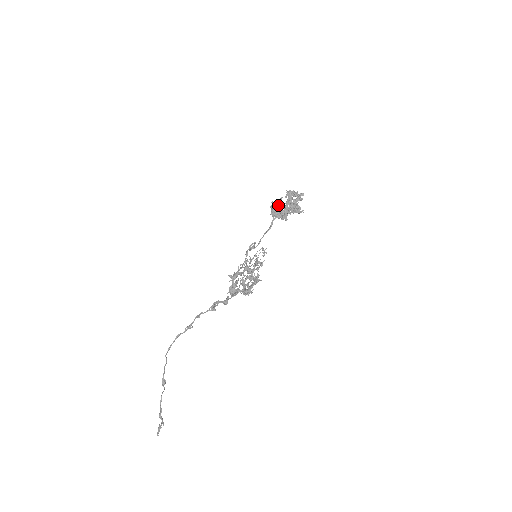
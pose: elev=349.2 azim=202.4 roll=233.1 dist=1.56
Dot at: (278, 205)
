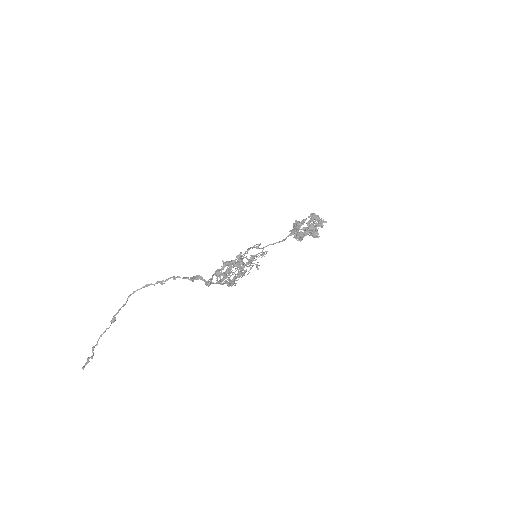
Dot at: (300, 224)
